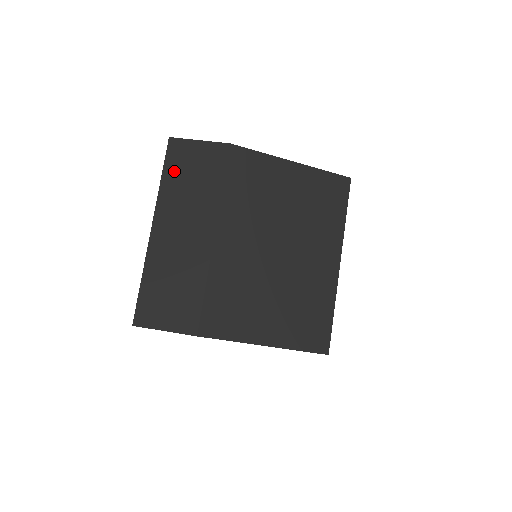
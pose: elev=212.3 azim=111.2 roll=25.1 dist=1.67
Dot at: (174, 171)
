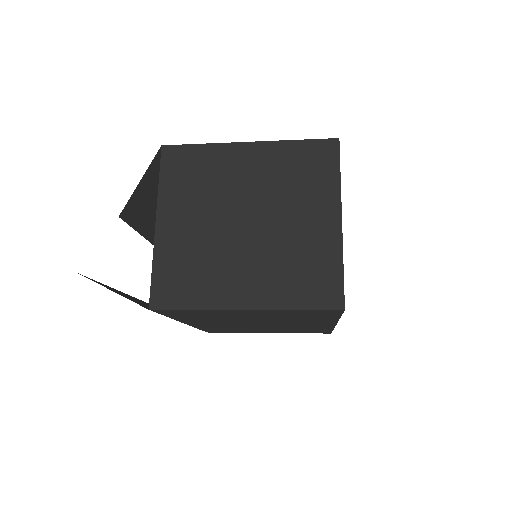
Dot at: occluded
